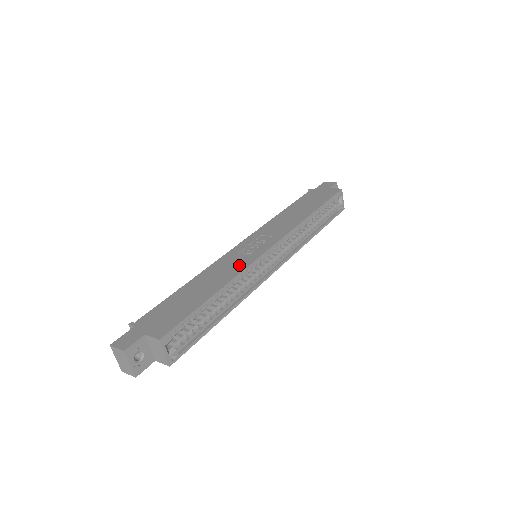
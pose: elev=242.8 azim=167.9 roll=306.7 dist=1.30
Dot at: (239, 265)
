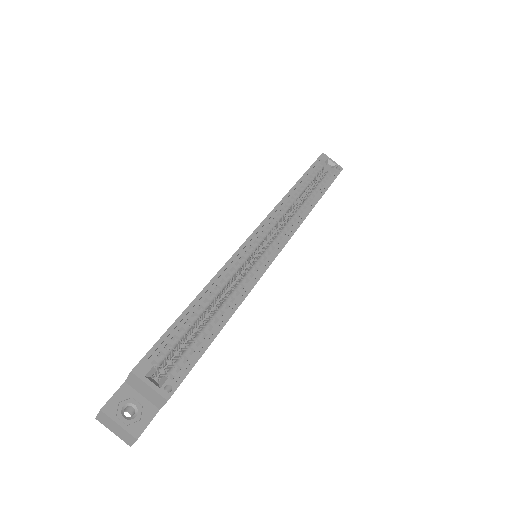
Dot at: occluded
